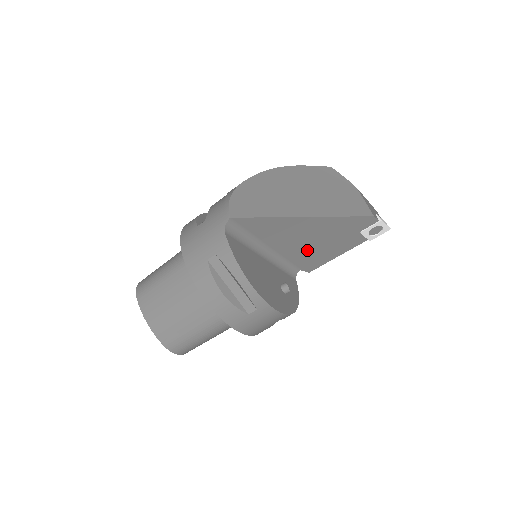
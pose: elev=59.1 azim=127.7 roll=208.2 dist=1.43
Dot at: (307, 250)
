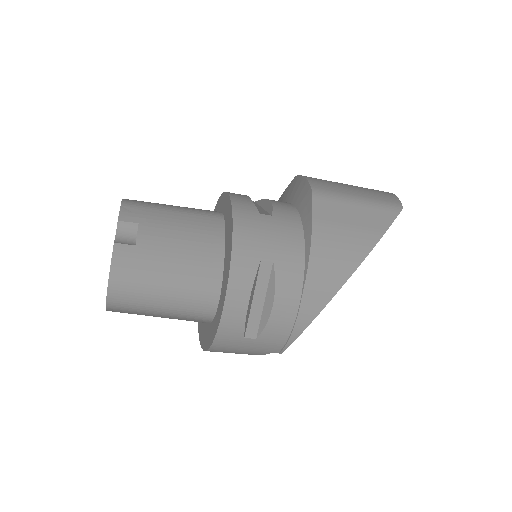
Dot at: occluded
